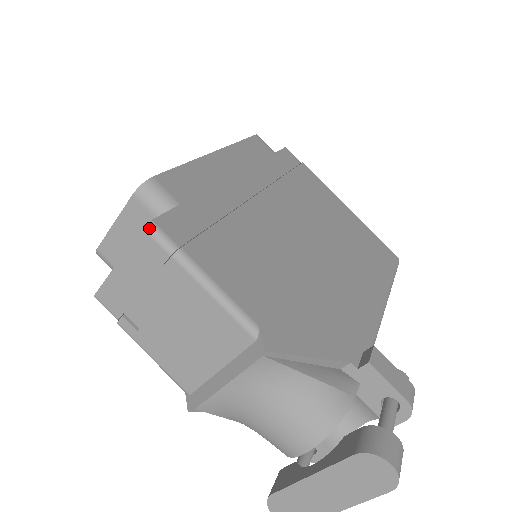
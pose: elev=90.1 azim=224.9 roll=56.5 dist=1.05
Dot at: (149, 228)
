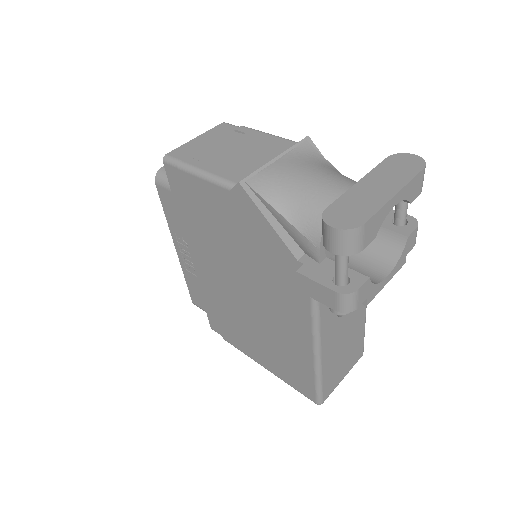
Dot at: (227, 123)
